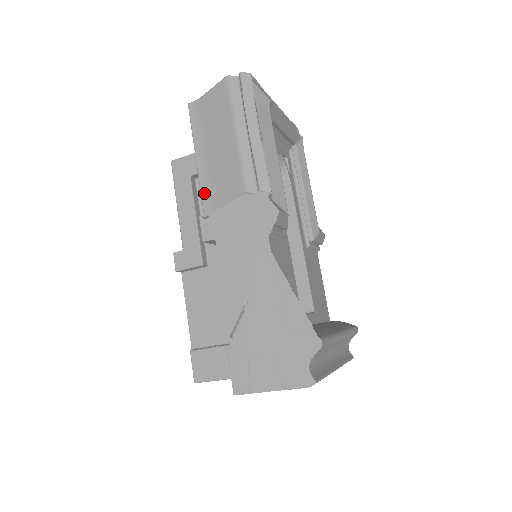
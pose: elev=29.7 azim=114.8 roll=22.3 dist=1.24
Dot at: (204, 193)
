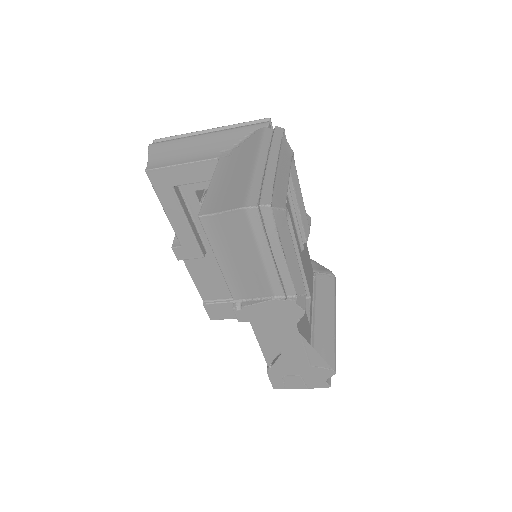
Dot at: (231, 286)
